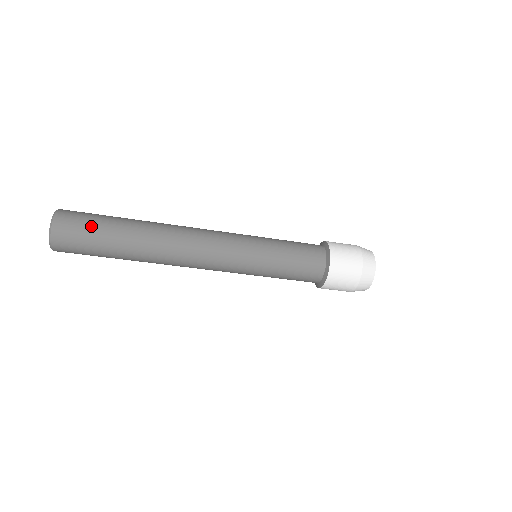
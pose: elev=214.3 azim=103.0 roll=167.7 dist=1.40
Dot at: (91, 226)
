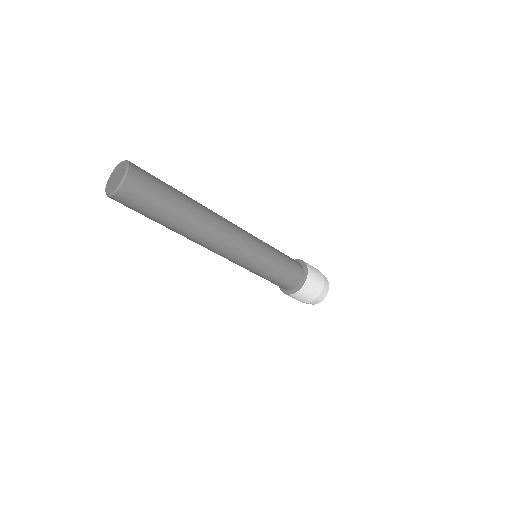
Dot at: (151, 203)
